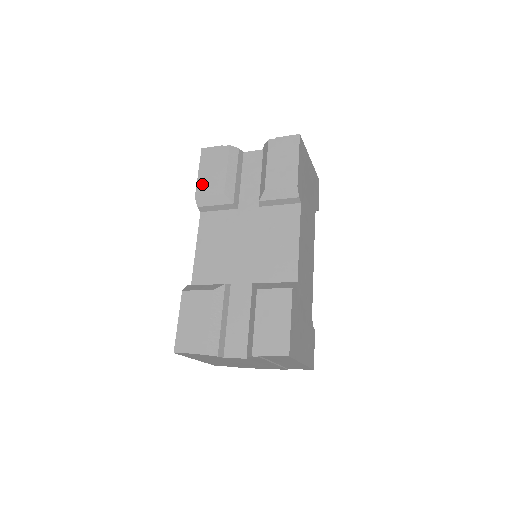
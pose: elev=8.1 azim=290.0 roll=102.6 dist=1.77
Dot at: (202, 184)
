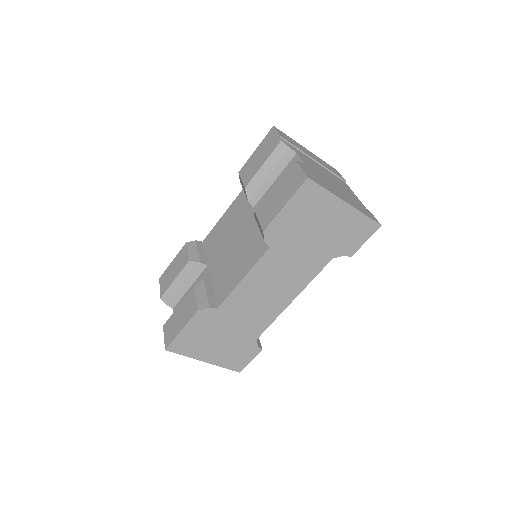
Dot at: (248, 164)
